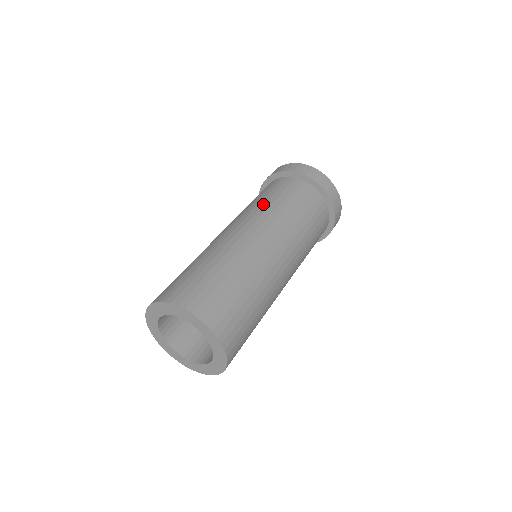
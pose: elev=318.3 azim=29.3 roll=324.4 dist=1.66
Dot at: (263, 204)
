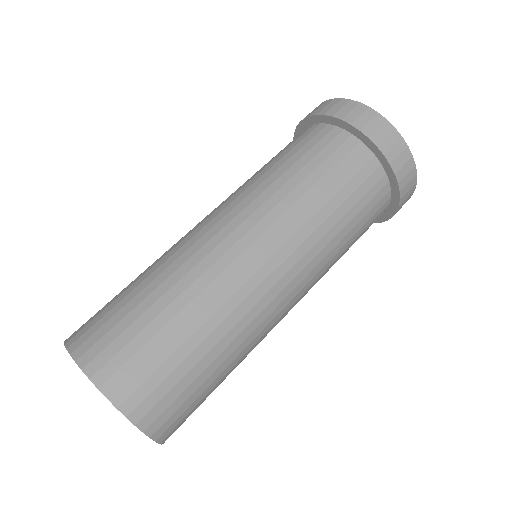
Dot at: (289, 190)
